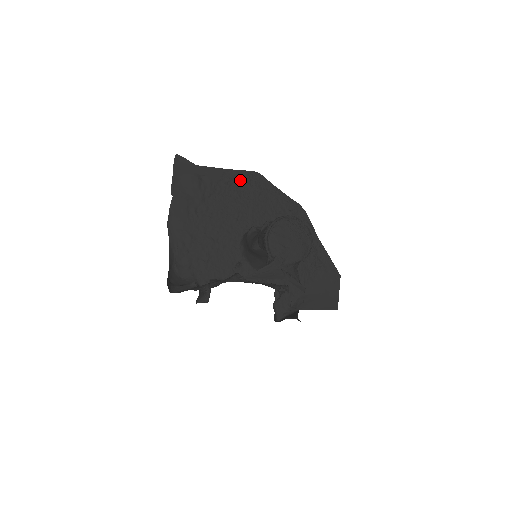
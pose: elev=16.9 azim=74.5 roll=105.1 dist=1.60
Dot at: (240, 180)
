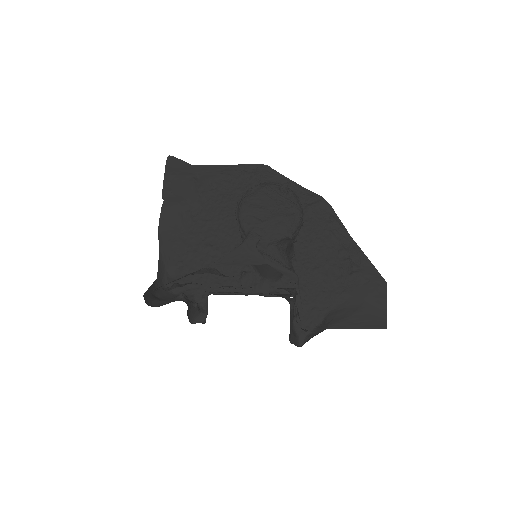
Dot at: (243, 175)
